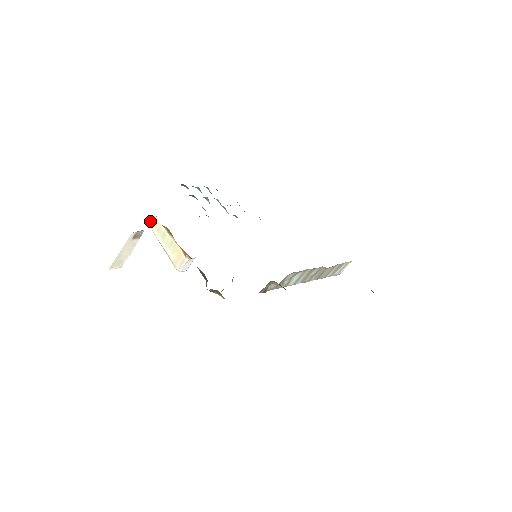
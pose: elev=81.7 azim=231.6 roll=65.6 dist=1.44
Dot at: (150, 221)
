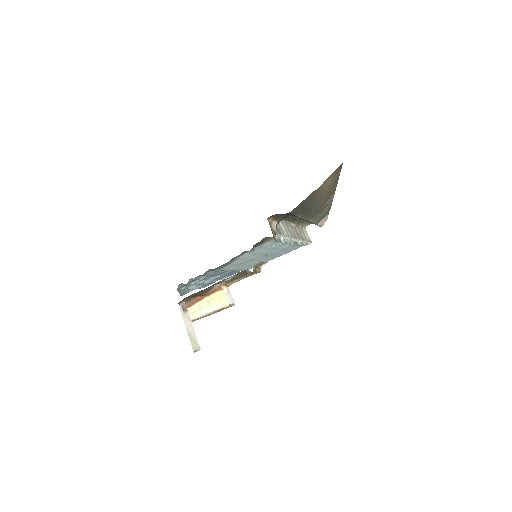
Dot at: occluded
